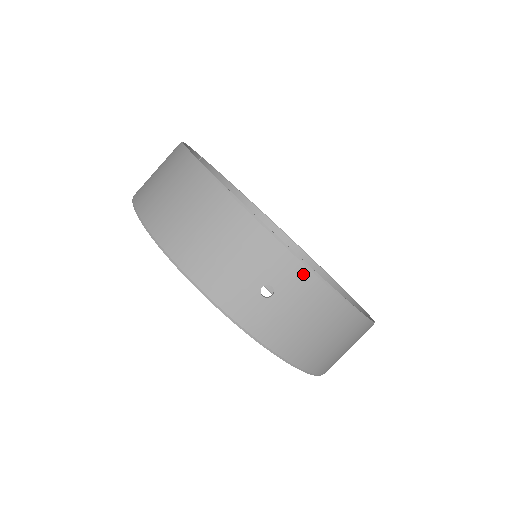
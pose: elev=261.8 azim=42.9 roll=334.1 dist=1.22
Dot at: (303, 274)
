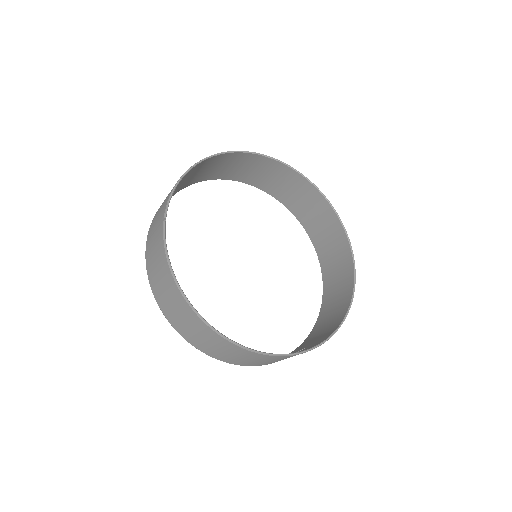
Dot at: occluded
